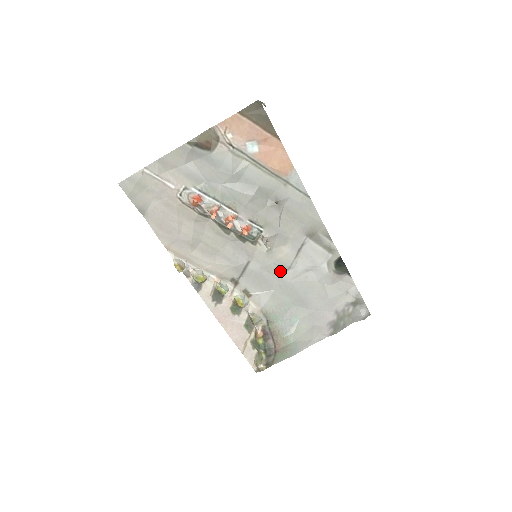
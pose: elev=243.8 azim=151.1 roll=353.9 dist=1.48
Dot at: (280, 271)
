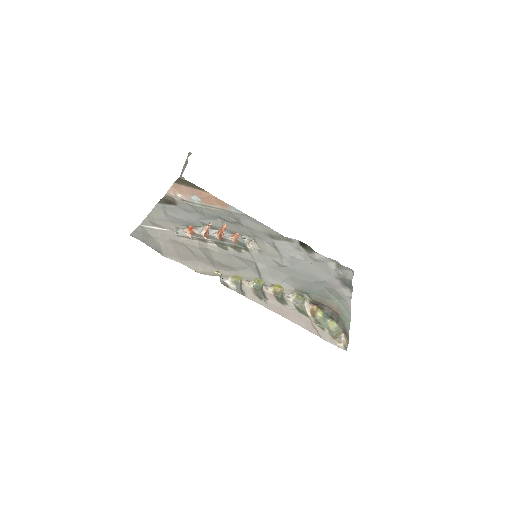
Dot at: (279, 264)
